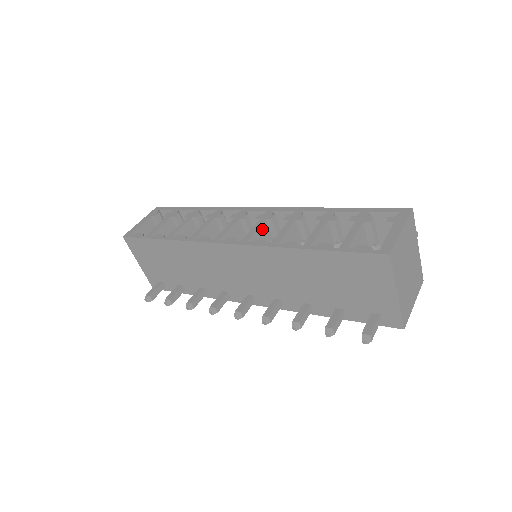
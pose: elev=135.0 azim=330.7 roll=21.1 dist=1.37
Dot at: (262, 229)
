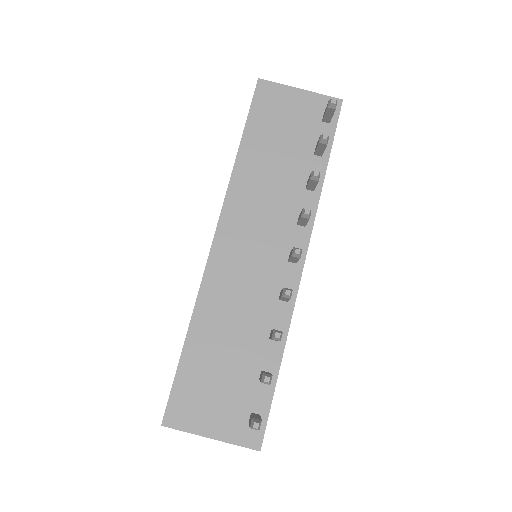
Dot at: occluded
